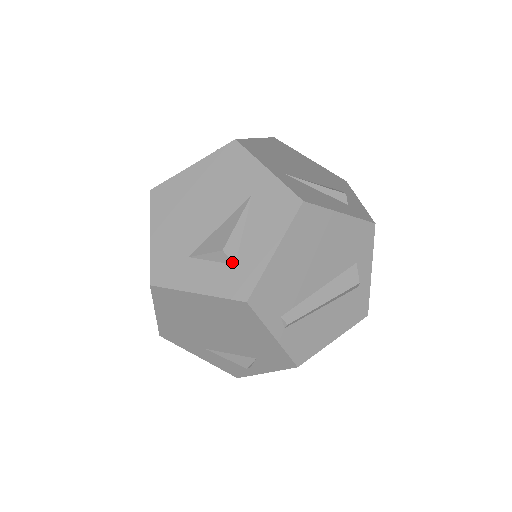
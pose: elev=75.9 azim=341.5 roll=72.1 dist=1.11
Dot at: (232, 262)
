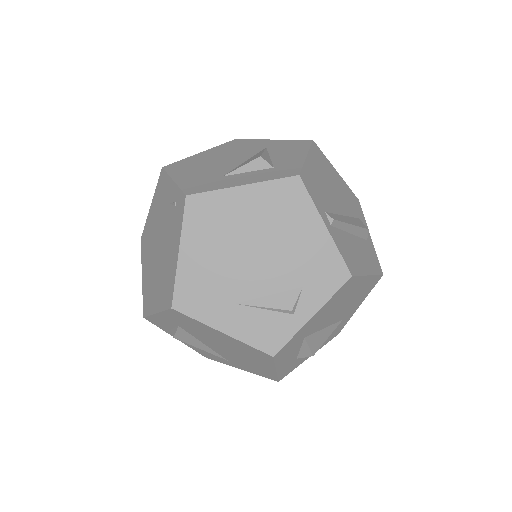
Dot at: (270, 166)
